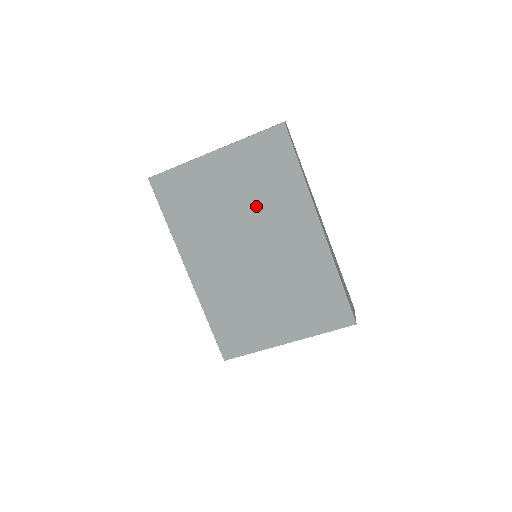
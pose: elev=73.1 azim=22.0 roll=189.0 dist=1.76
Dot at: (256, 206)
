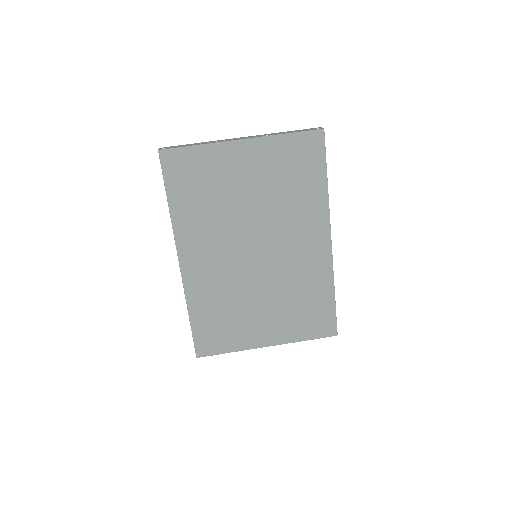
Dot at: (273, 207)
